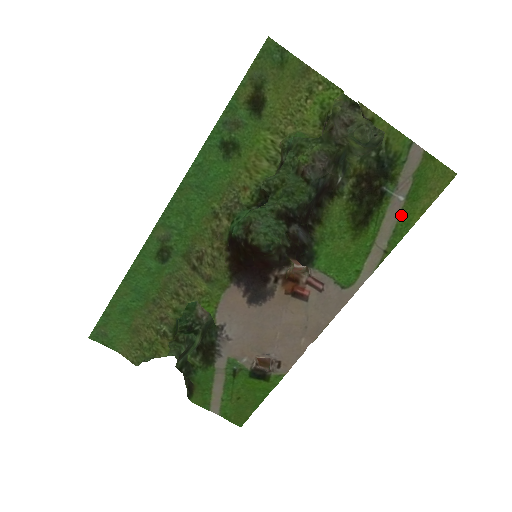
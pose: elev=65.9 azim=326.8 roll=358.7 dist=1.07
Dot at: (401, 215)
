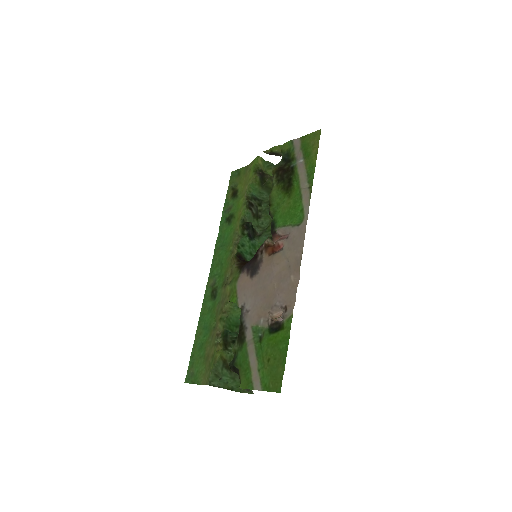
Dot at: (306, 167)
